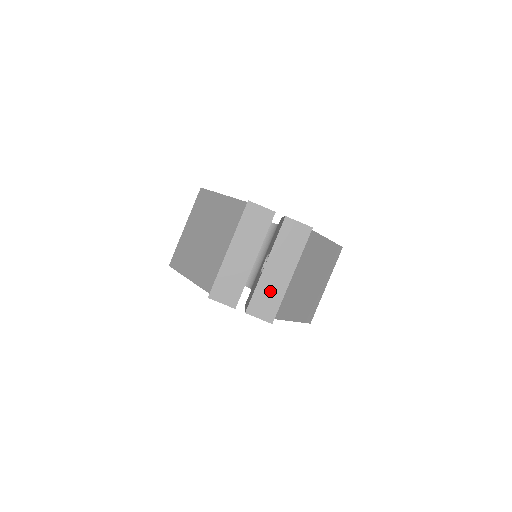
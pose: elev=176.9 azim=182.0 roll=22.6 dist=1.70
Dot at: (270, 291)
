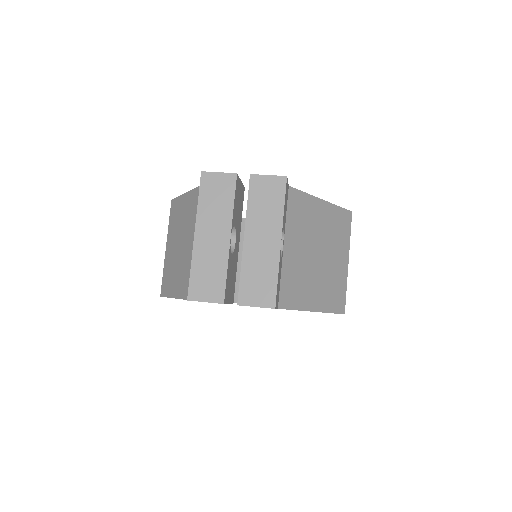
Dot at: (259, 269)
